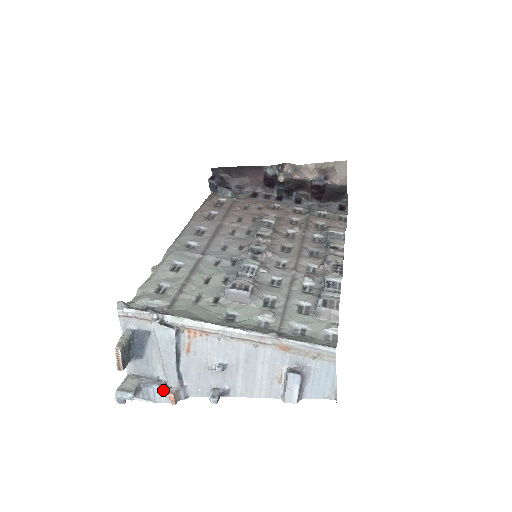
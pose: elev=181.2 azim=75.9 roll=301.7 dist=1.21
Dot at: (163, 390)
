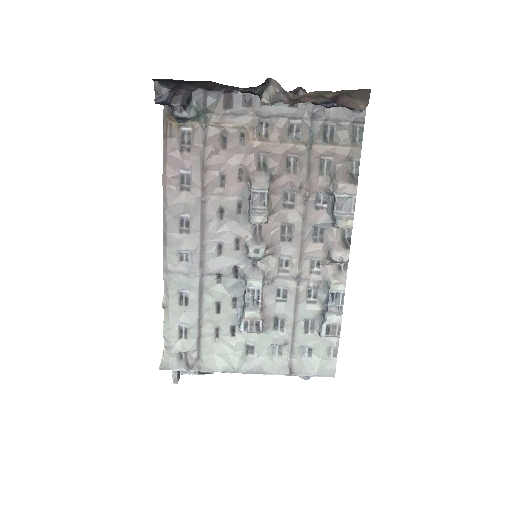
Dot at: occluded
